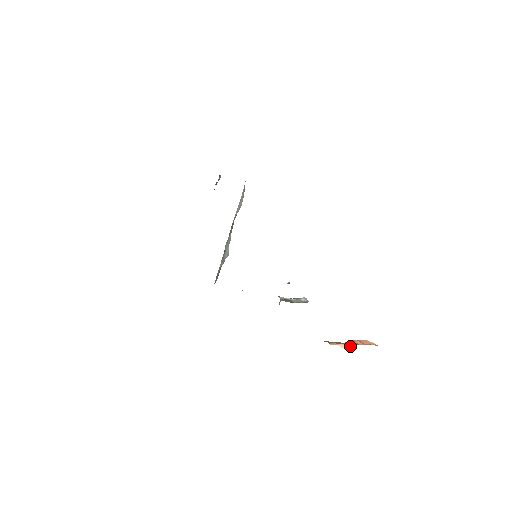
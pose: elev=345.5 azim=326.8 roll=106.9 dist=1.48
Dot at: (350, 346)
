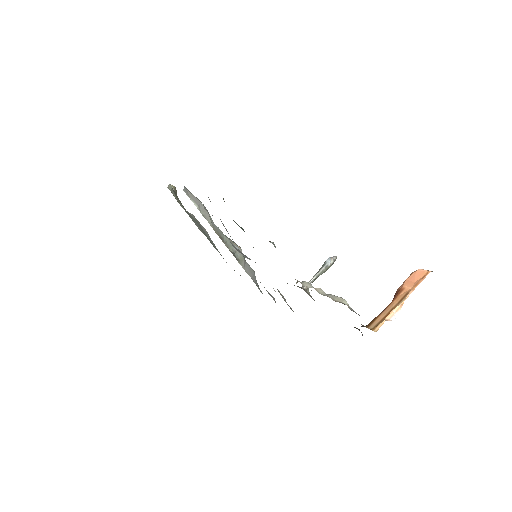
Dot at: (399, 306)
